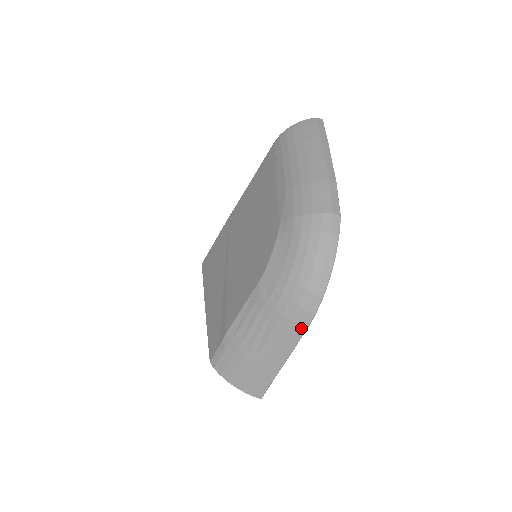
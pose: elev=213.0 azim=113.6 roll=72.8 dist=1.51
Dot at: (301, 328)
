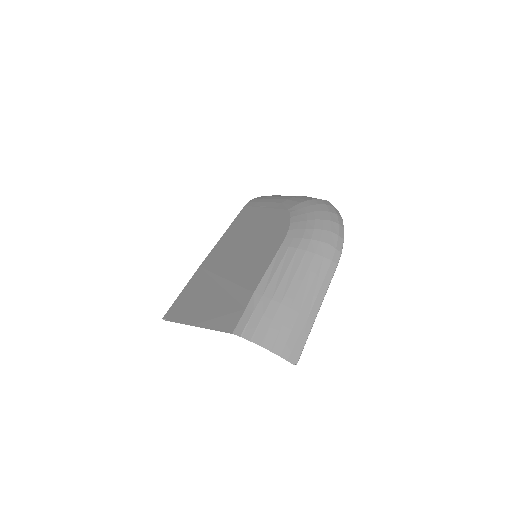
Dot at: (332, 265)
